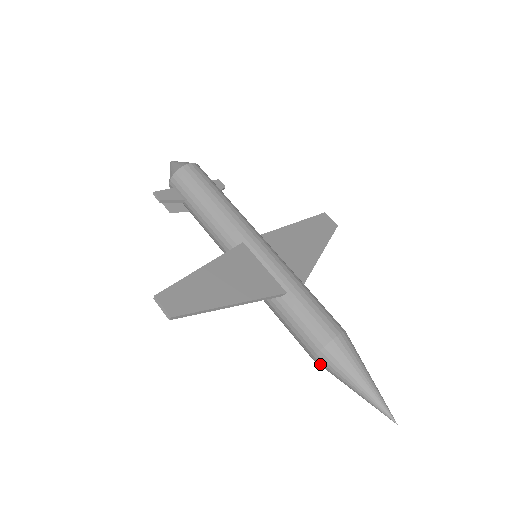
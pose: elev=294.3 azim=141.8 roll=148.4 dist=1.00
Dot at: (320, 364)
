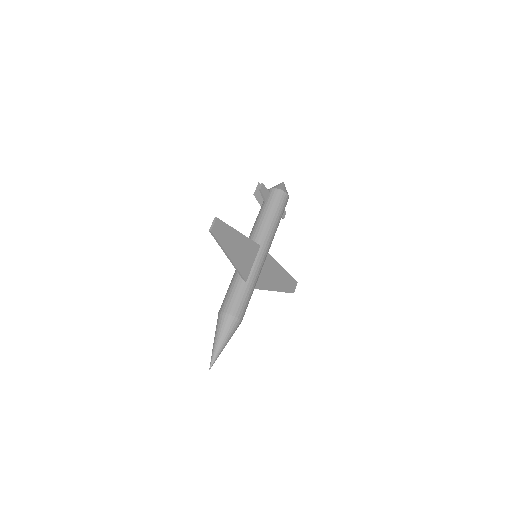
Dot at: (219, 317)
